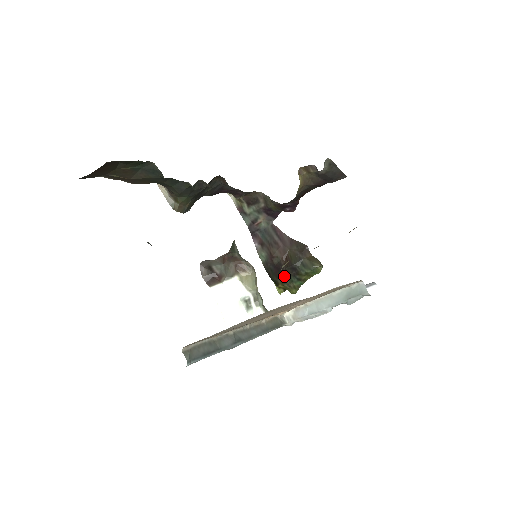
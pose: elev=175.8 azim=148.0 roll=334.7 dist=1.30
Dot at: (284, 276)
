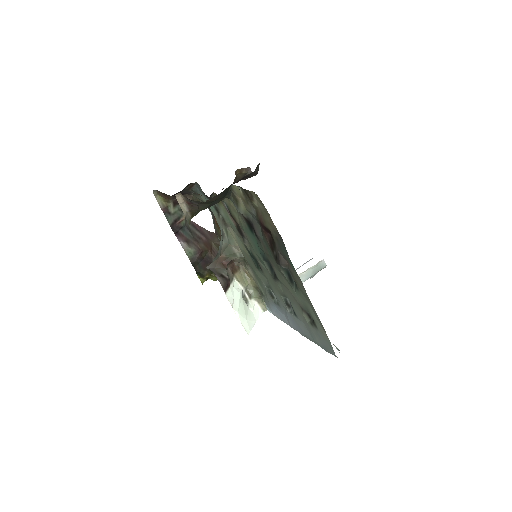
Dot at: occluded
